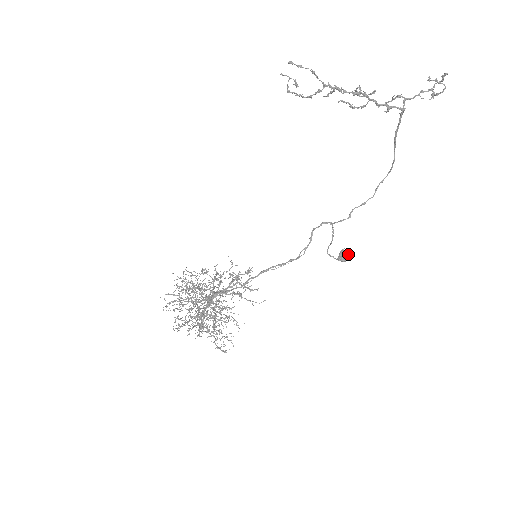
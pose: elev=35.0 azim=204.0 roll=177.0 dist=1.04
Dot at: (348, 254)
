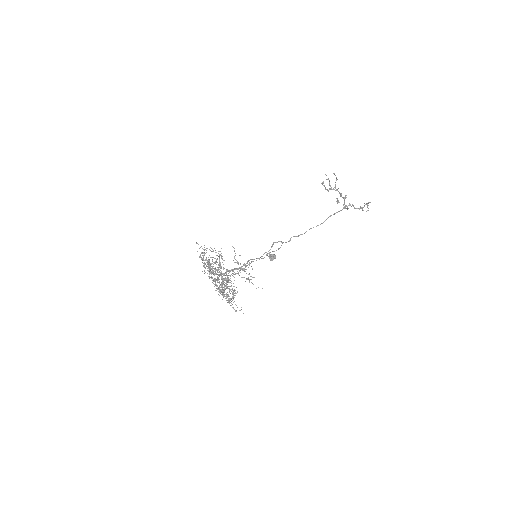
Dot at: occluded
